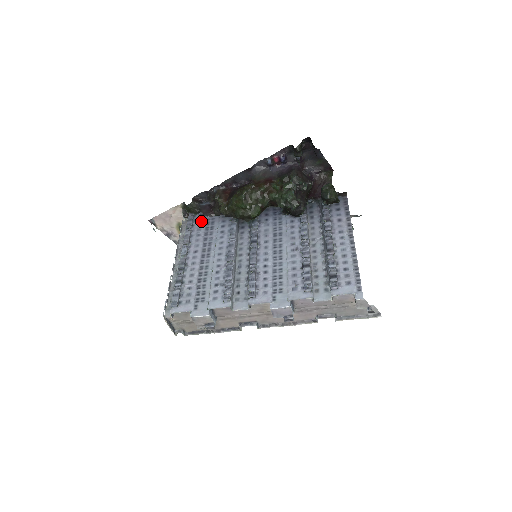
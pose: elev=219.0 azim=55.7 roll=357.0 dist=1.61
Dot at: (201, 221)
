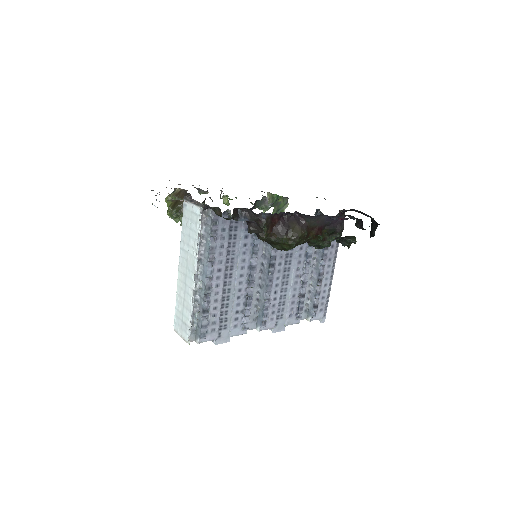
Dot at: (225, 225)
